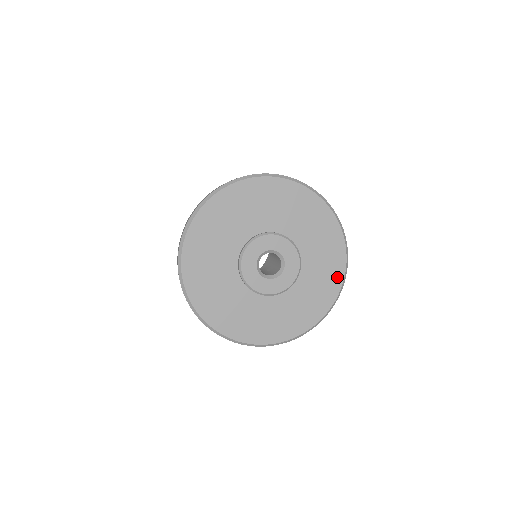
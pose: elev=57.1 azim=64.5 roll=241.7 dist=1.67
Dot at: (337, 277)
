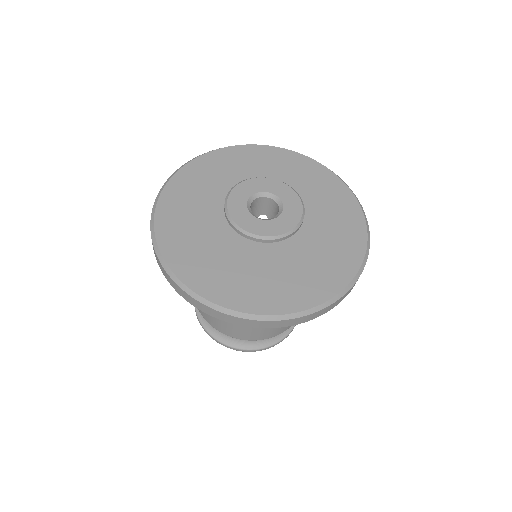
Dot at: (357, 228)
